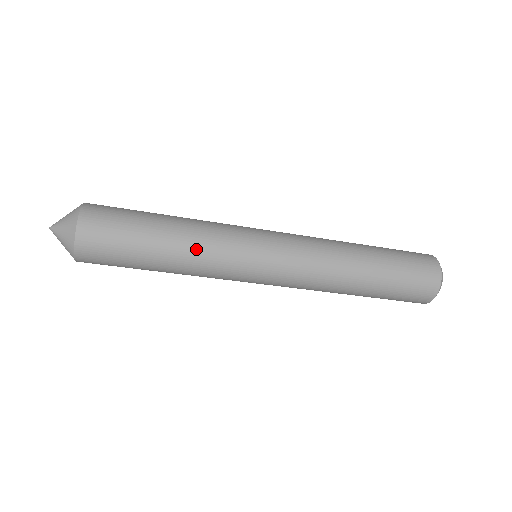
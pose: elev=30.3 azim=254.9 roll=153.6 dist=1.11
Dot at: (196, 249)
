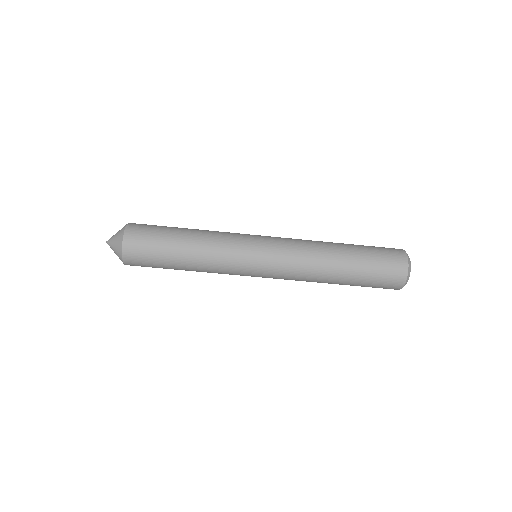
Dot at: (206, 258)
